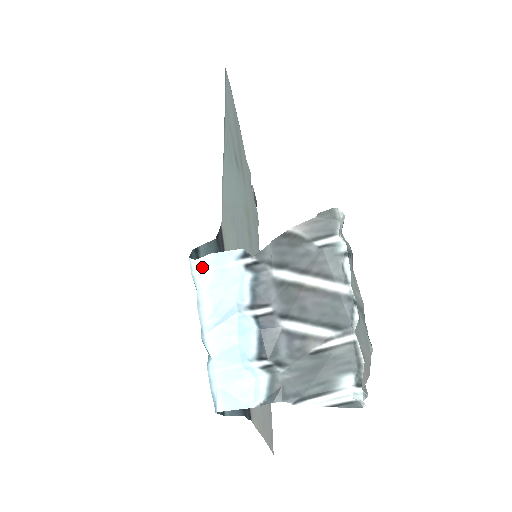
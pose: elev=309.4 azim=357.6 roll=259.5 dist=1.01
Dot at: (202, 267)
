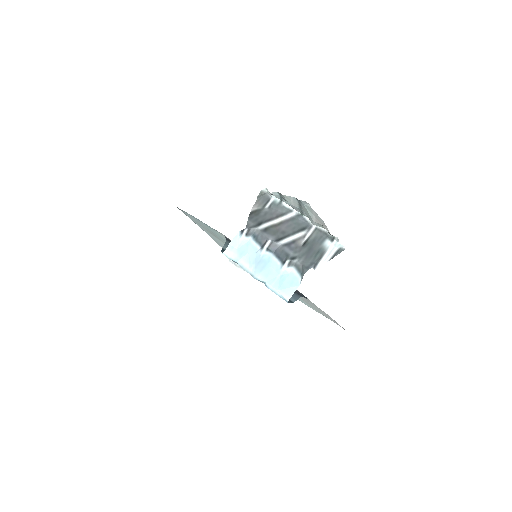
Dot at: (230, 252)
